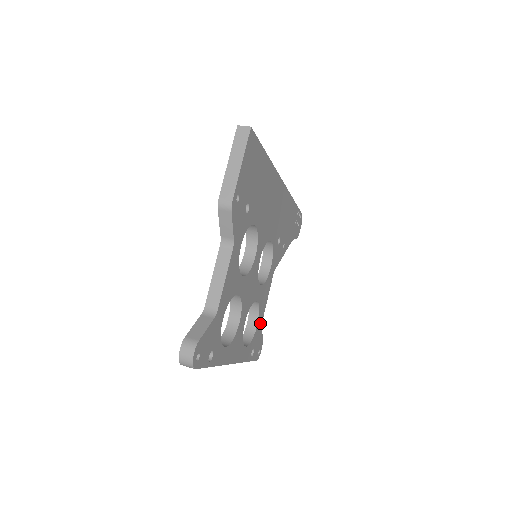
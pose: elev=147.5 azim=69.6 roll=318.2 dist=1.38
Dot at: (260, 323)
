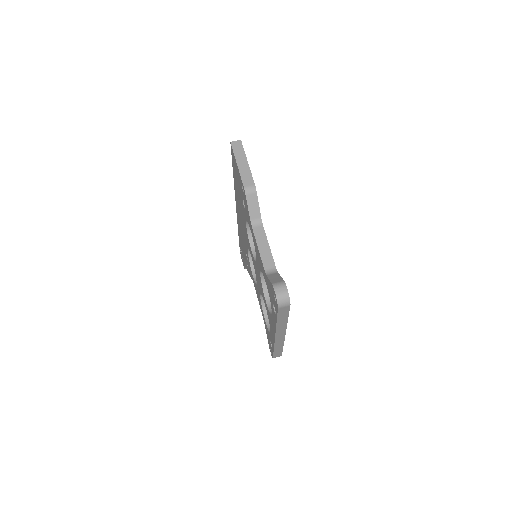
Dot at: occluded
